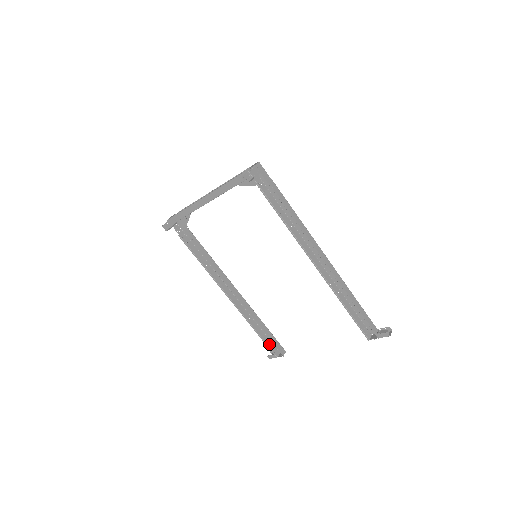
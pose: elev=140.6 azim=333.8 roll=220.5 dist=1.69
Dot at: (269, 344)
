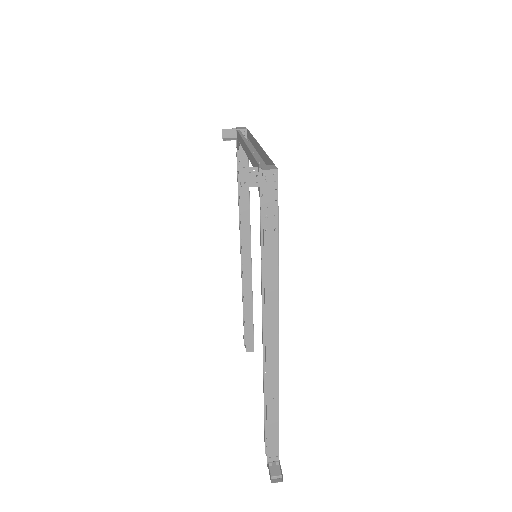
Dot at: occluded
